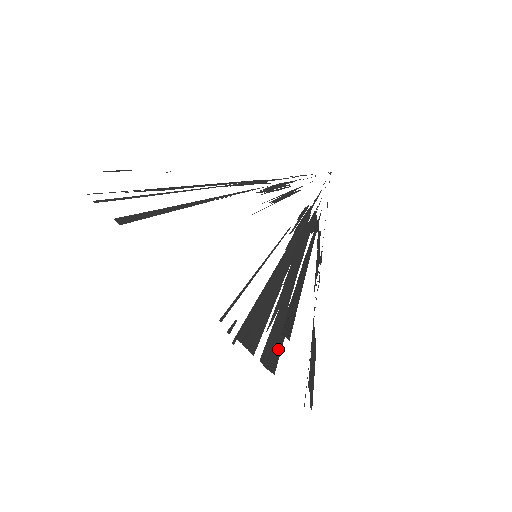
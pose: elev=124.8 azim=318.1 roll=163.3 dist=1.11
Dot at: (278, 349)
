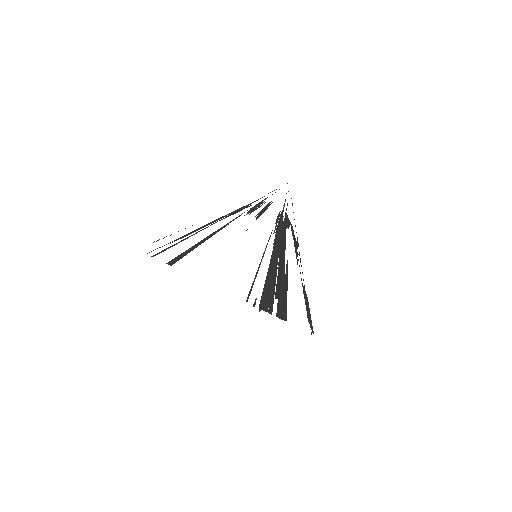
Dot at: (285, 306)
